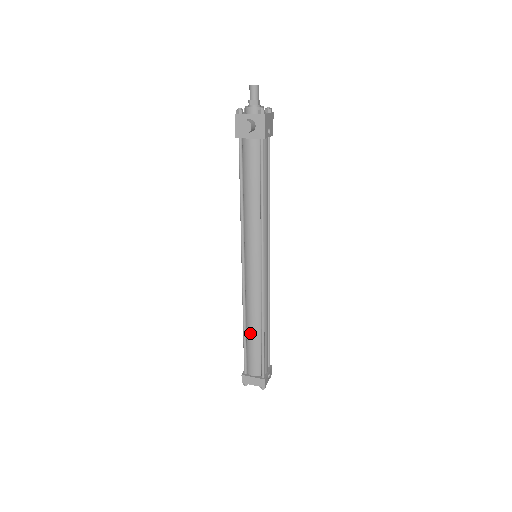
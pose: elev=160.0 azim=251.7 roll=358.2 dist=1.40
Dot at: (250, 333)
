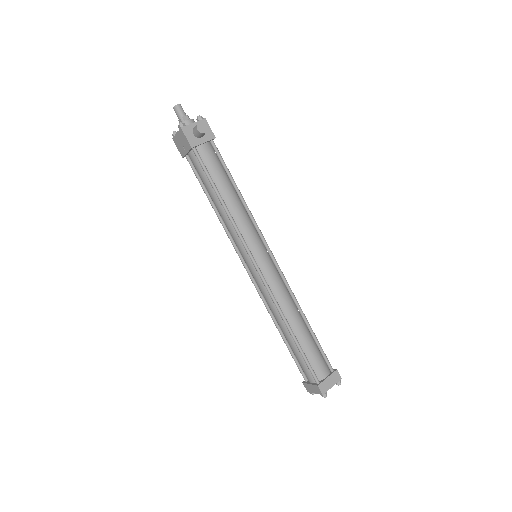
Dot at: (299, 332)
